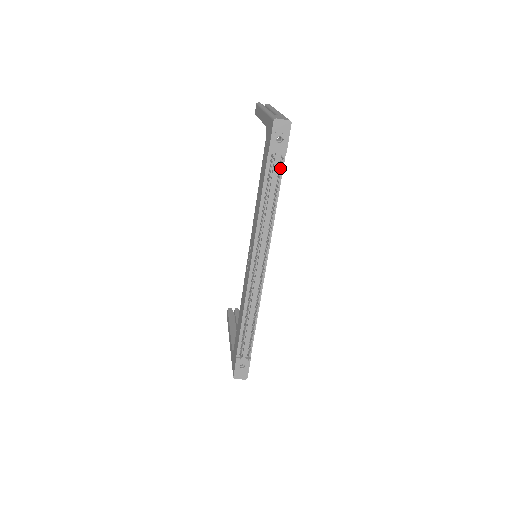
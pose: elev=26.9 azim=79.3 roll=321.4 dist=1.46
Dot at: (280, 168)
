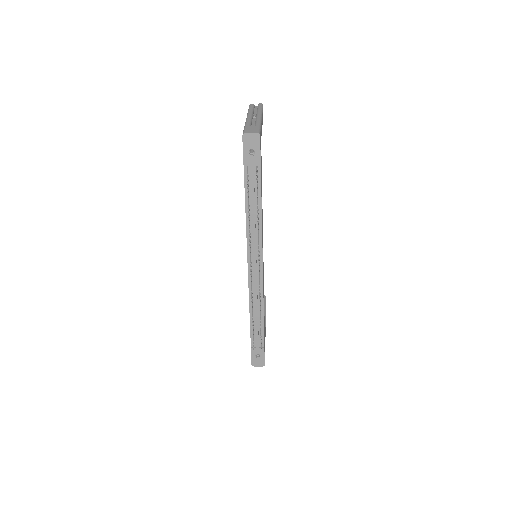
Dot at: (256, 179)
